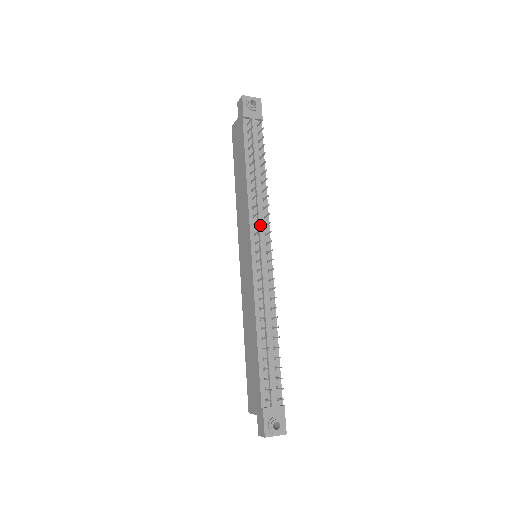
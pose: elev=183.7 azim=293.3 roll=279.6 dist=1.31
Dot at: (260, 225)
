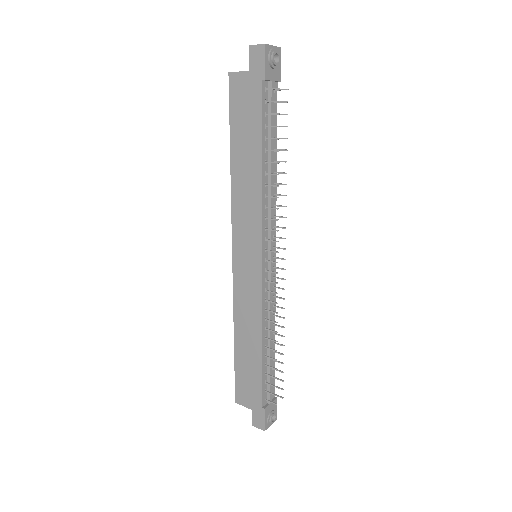
Dot at: (271, 228)
